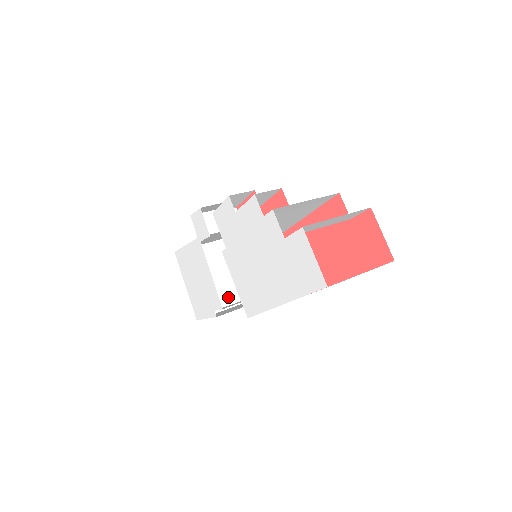
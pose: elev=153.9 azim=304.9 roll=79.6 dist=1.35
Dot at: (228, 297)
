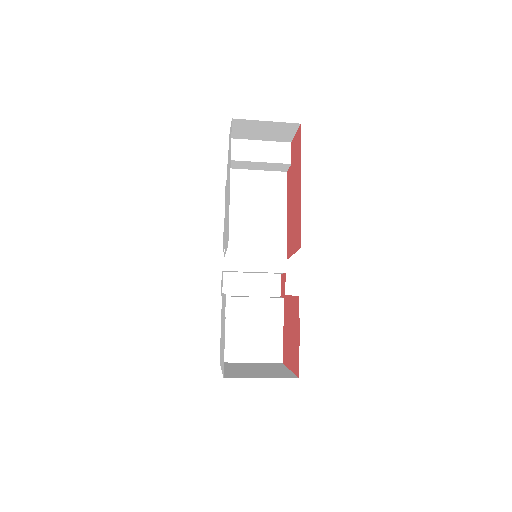
Dot at: (272, 375)
